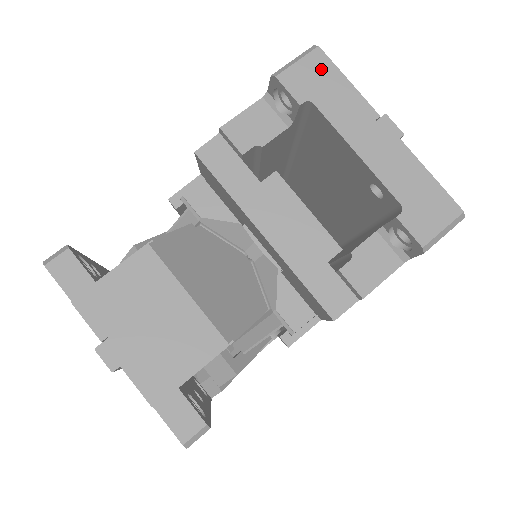
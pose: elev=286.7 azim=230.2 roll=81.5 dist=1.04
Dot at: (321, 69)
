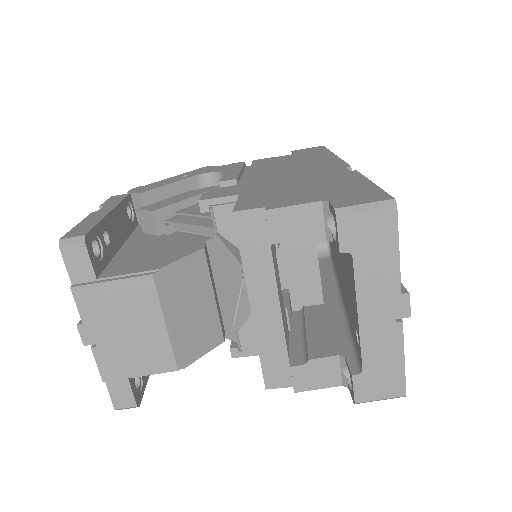
Dot at: (383, 230)
